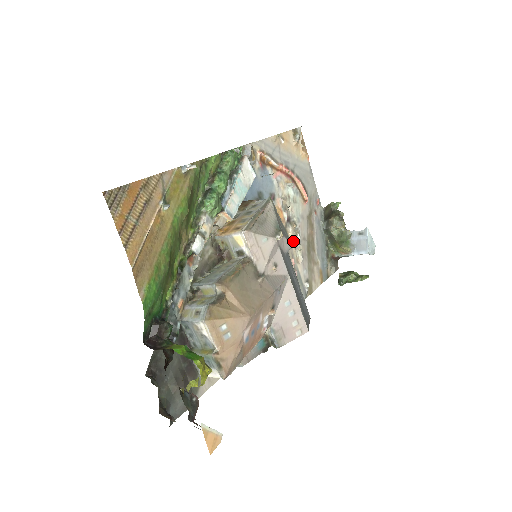
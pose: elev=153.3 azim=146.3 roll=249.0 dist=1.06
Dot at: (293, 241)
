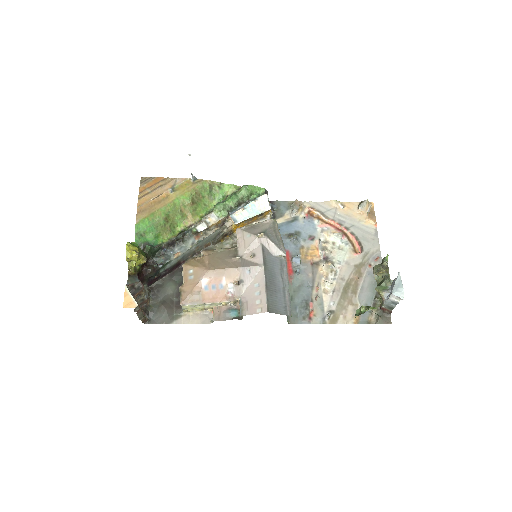
Dot at: (325, 275)
